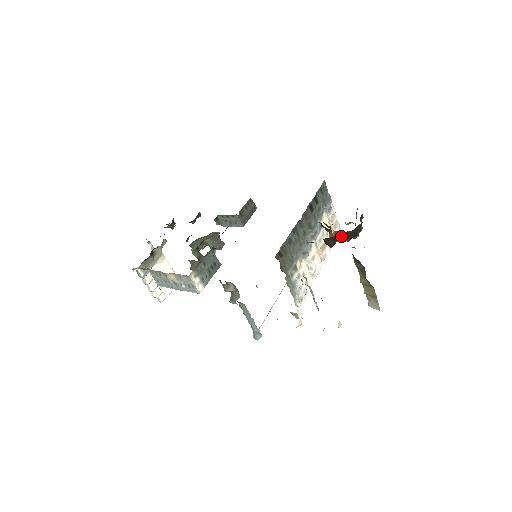
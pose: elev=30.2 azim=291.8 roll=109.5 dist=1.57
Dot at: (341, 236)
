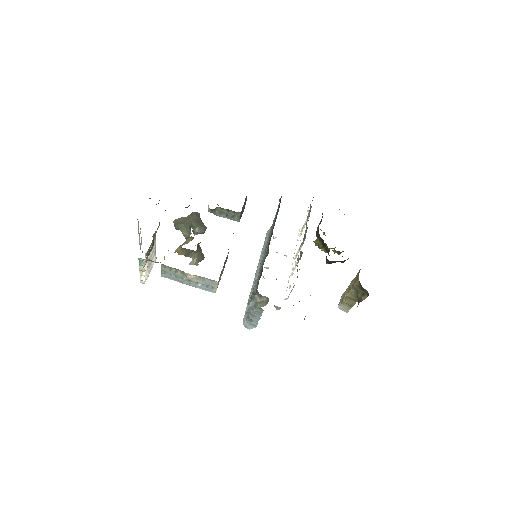
Dot at: (344, 260)
